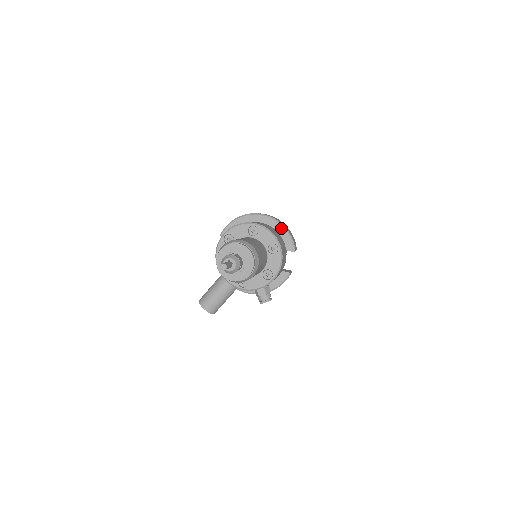
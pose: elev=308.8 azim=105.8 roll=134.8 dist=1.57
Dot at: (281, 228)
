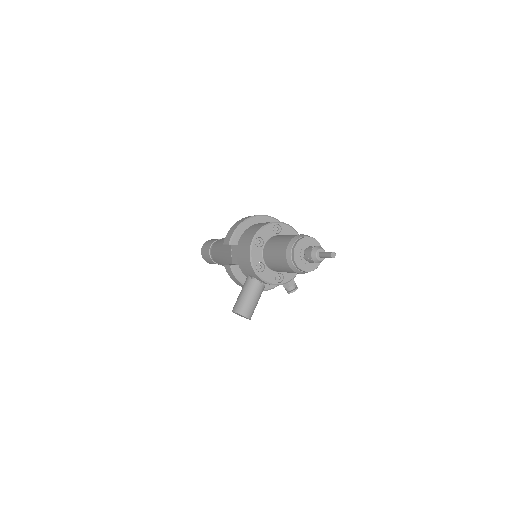
Dot at: occluded
